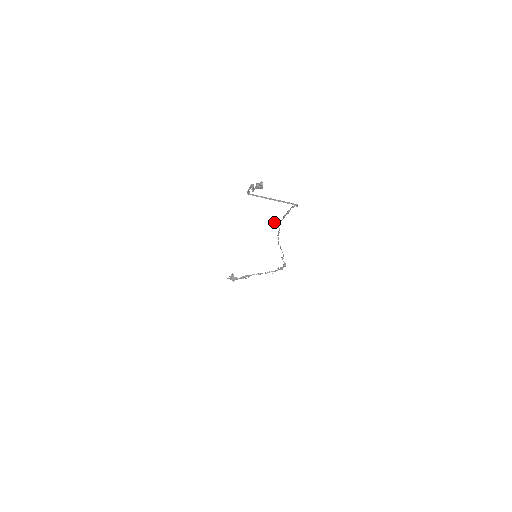
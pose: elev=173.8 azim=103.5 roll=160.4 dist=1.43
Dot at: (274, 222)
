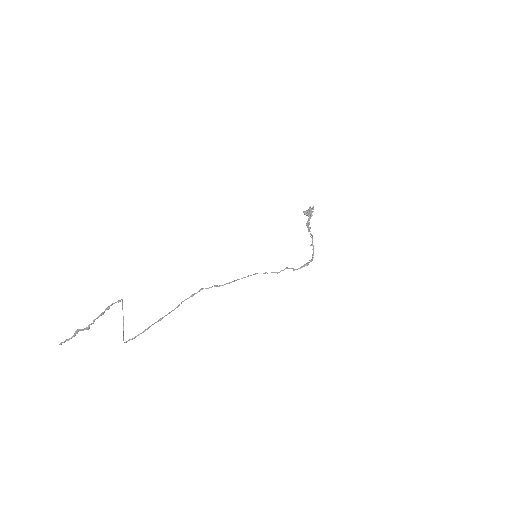
Dot at: (200, 289)
